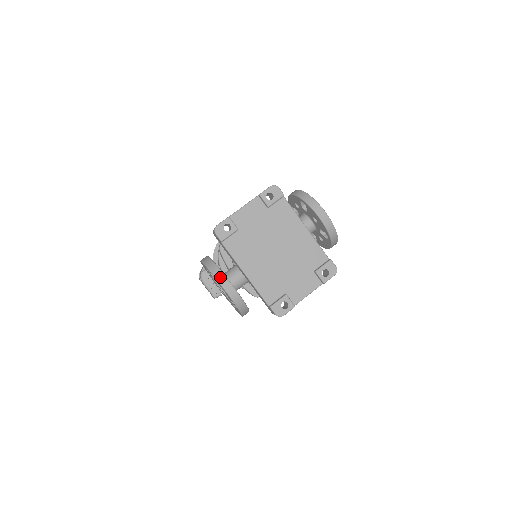
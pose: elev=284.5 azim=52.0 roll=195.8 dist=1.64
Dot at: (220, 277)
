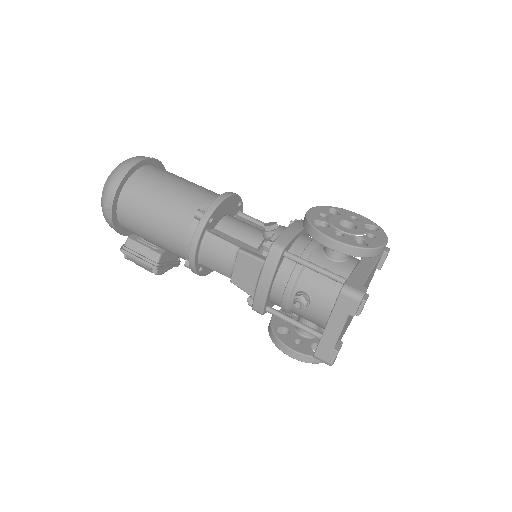
Dot at: occluded
